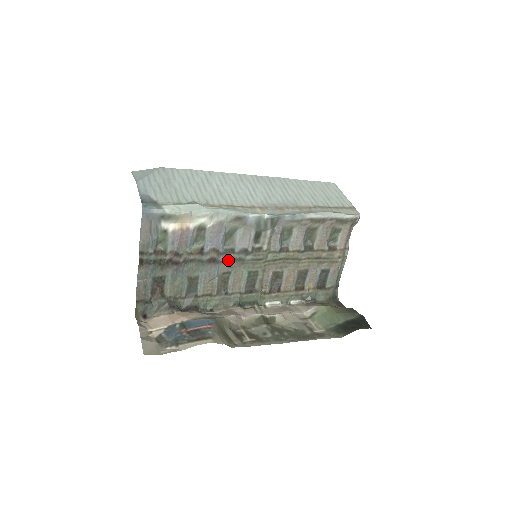
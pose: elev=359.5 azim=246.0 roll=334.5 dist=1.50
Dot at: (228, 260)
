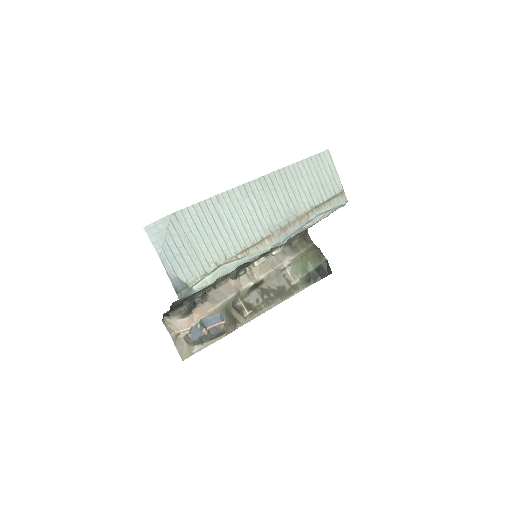
Dot at: occluded
